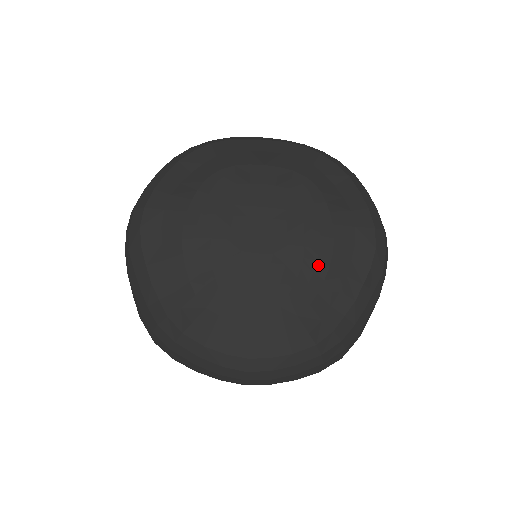
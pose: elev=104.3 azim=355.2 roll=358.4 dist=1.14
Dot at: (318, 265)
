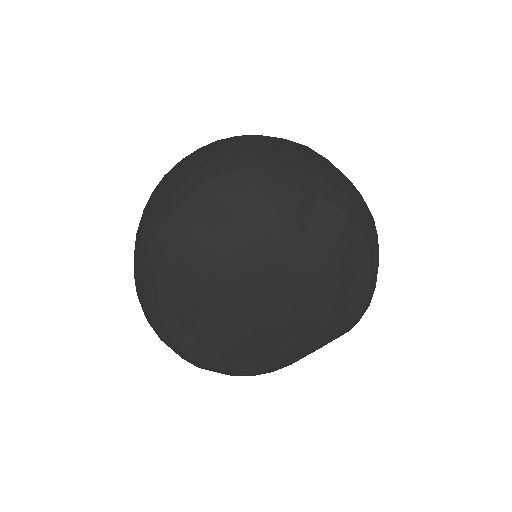
Dot at: (302, 336)
